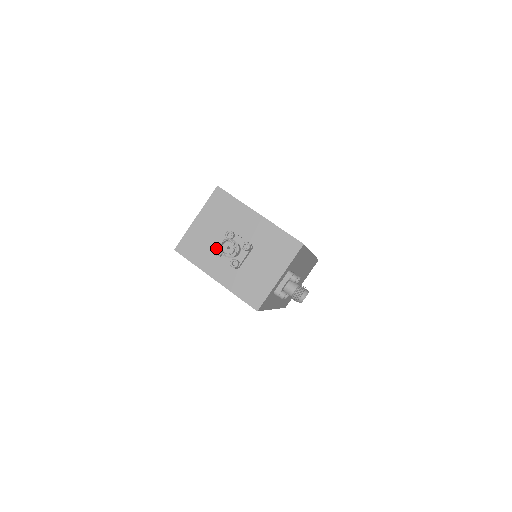
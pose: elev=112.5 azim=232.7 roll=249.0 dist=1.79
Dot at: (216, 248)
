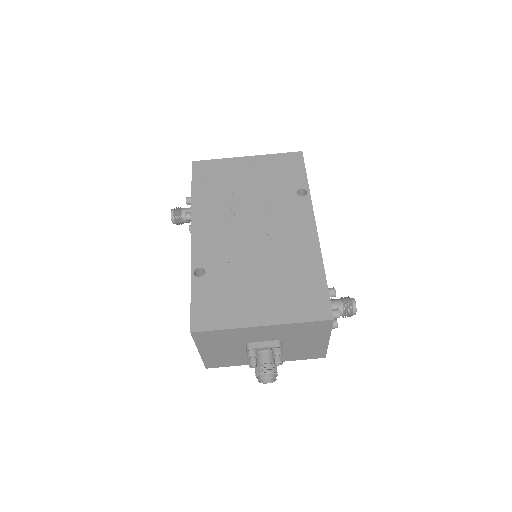
Dot at: (249, 366)
